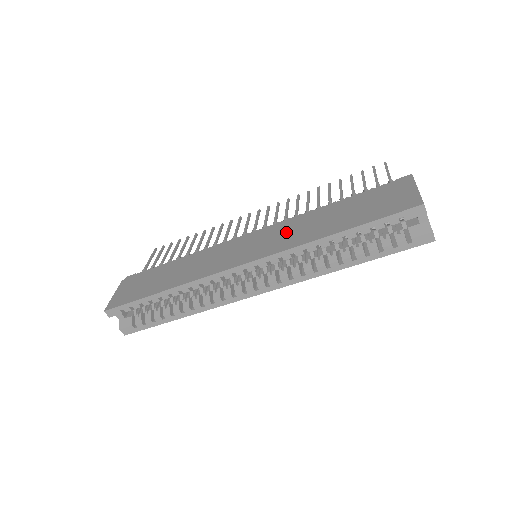
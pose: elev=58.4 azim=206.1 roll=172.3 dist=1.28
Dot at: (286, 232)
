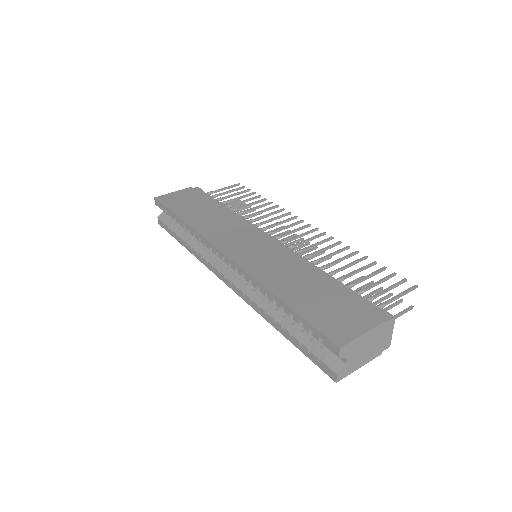
Dot at: (273, 261)
